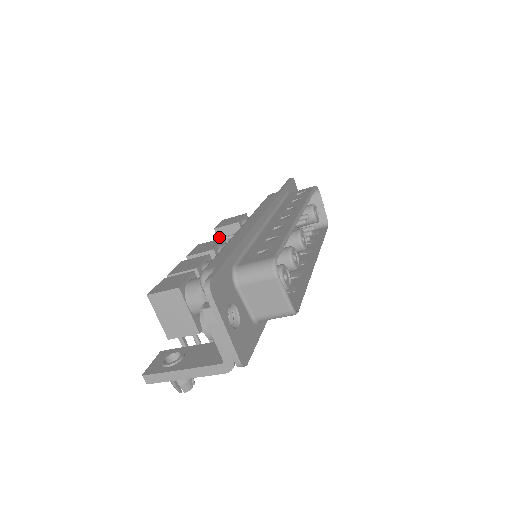
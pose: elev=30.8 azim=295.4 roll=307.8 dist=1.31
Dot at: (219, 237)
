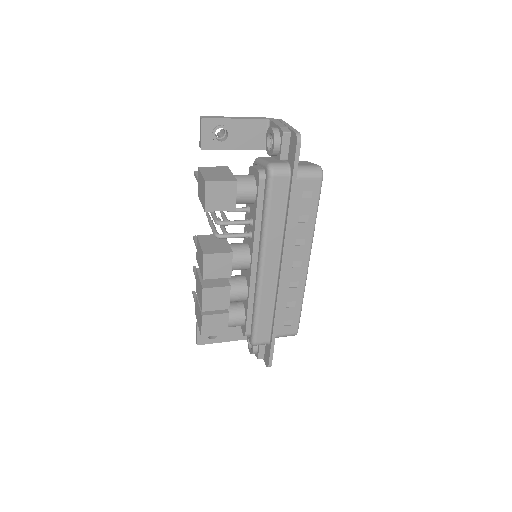
Dot at: occluded
